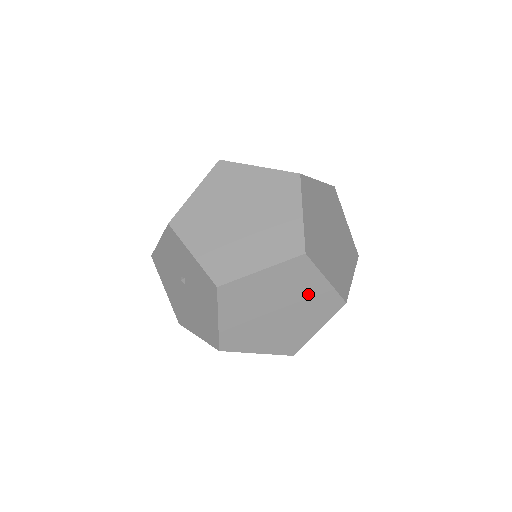
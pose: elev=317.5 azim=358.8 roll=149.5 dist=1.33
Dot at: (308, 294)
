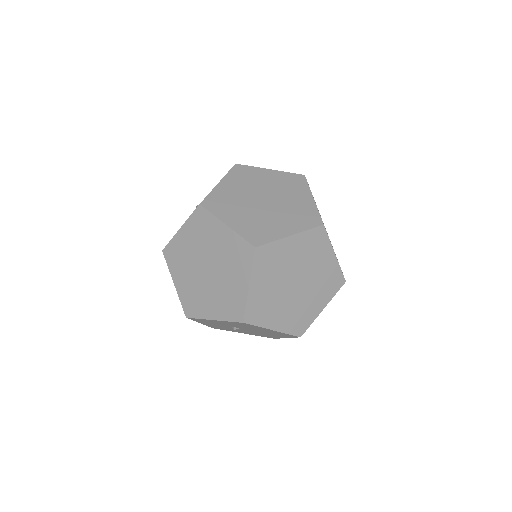
Dot at: (294, 255)
